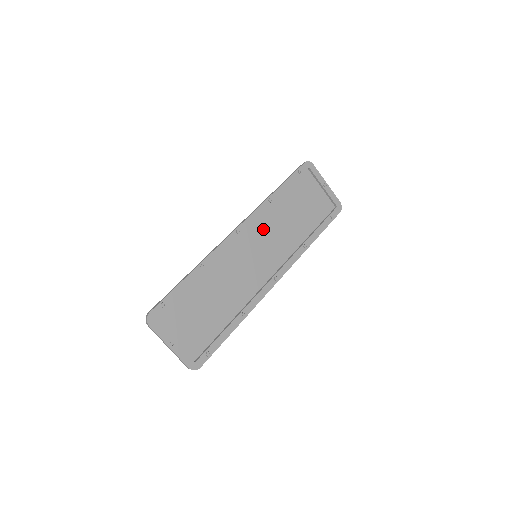
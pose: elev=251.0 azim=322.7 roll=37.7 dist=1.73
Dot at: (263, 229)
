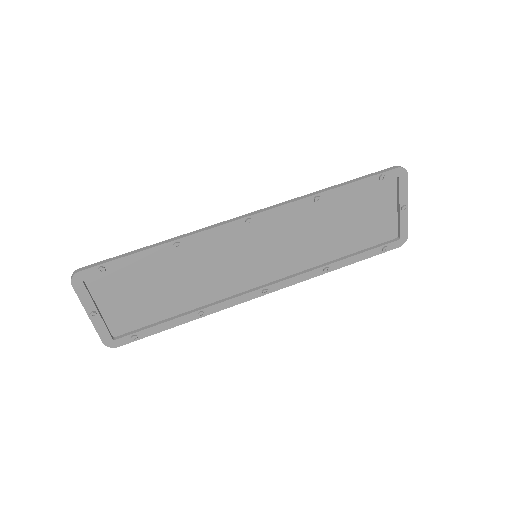
Dot at: (285, 228)
